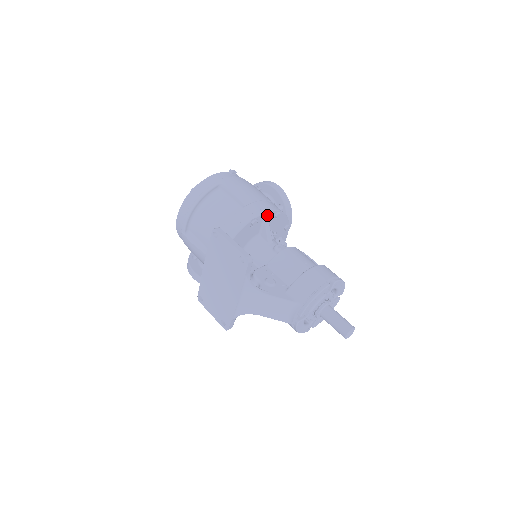
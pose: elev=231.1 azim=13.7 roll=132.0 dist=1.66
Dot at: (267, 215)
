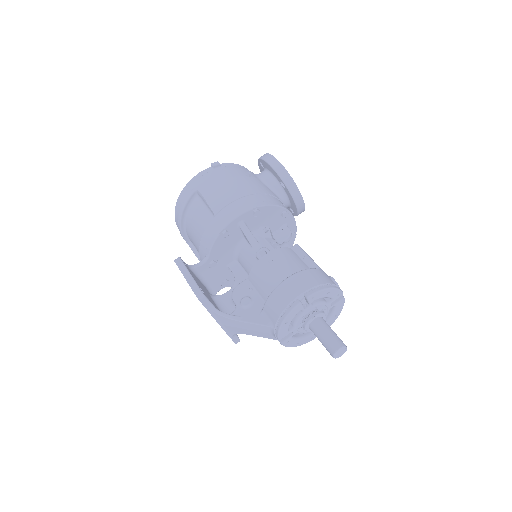
Dot at: (240, 219)
